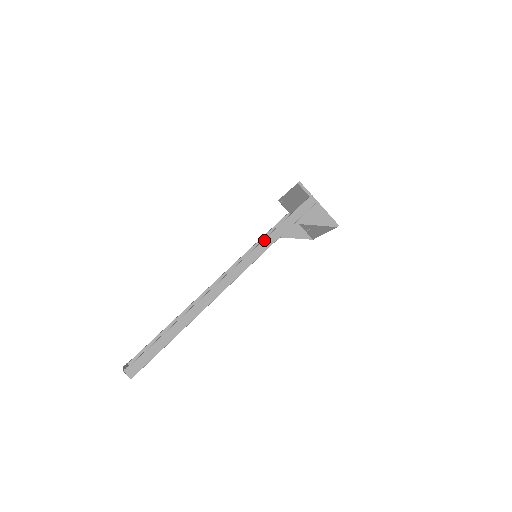
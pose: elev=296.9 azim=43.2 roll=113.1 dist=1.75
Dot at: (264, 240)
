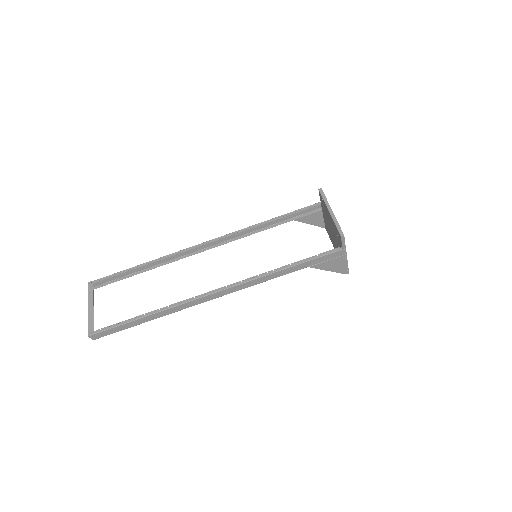
Dot at: (269, 275)
